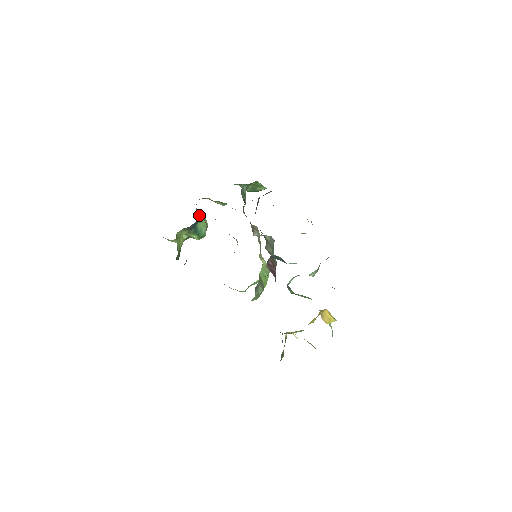
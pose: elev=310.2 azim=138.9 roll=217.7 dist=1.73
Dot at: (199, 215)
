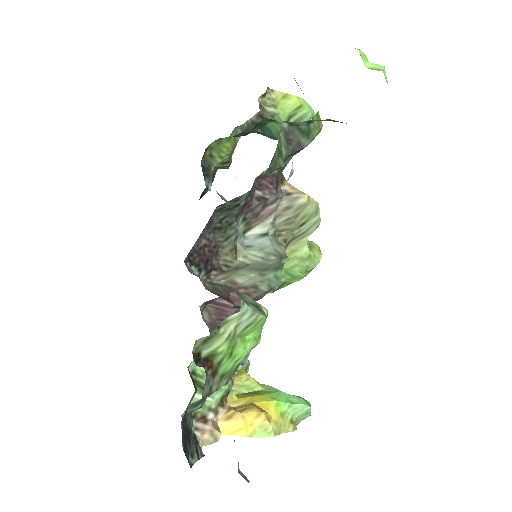
Dot at: (263, 115)
